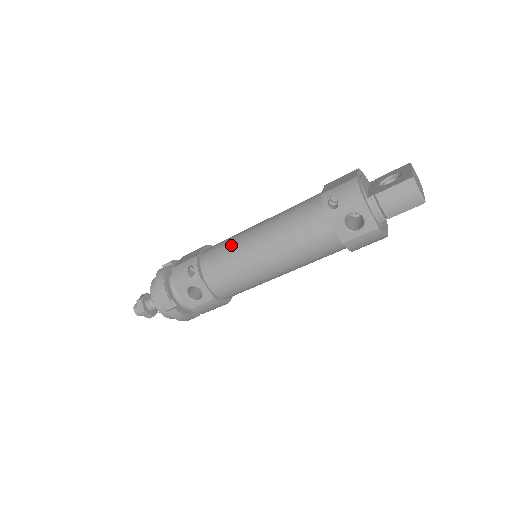
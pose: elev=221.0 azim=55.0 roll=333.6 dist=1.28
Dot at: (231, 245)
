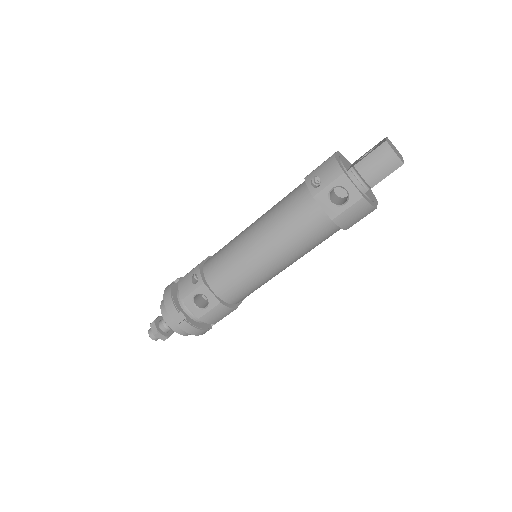
Dot at: (229, 247)
